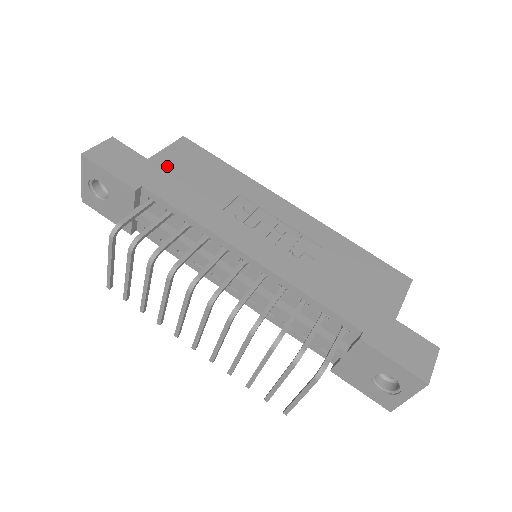
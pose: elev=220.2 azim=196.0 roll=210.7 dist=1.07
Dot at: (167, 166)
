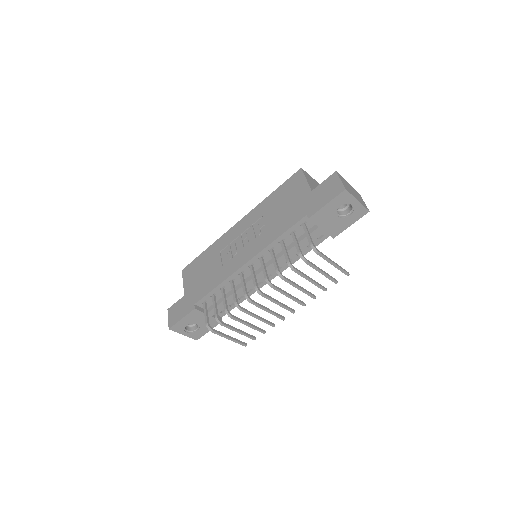
Dot at: (191, 286)
